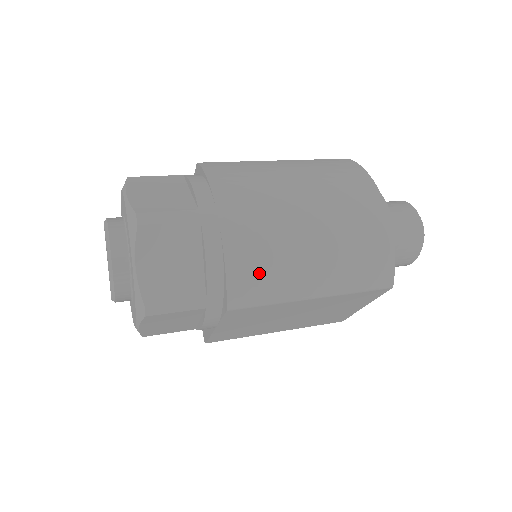
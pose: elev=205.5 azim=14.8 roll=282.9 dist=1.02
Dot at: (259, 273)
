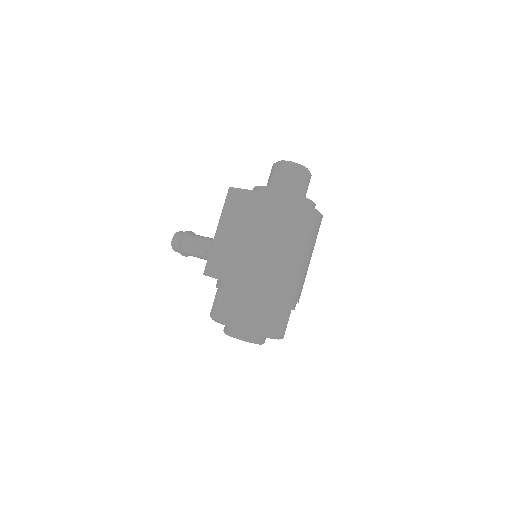
Dot at: occluded
